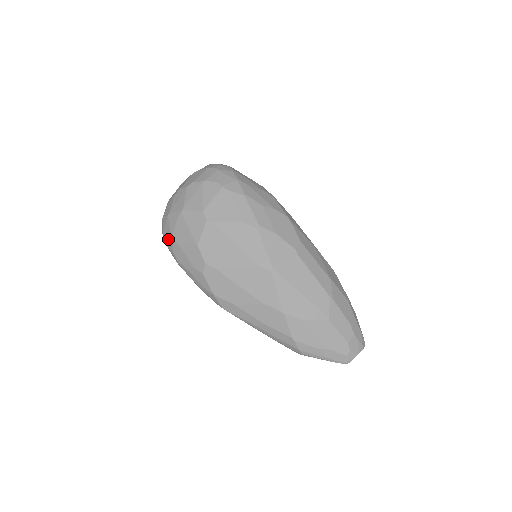
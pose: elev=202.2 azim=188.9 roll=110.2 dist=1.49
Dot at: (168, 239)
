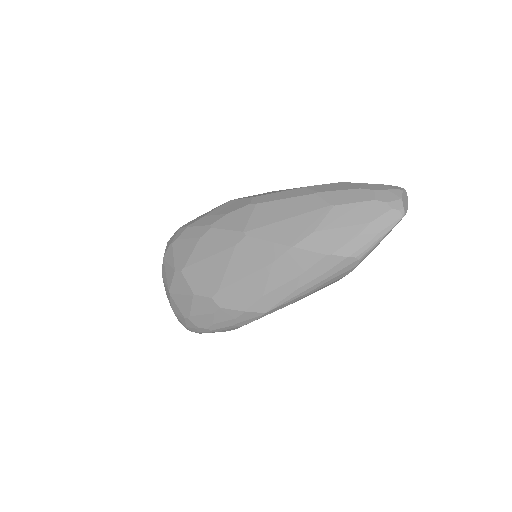
Dot at: (188, 325)
